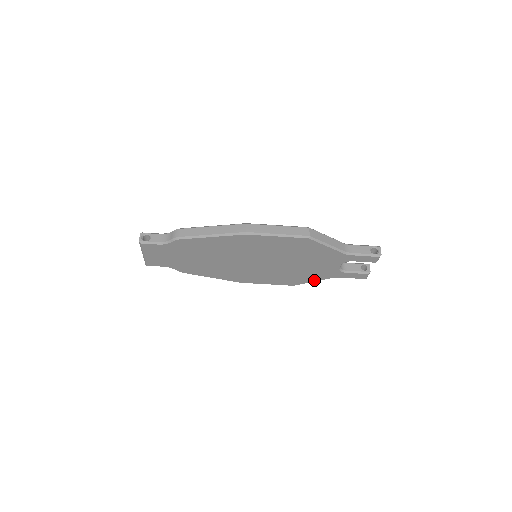
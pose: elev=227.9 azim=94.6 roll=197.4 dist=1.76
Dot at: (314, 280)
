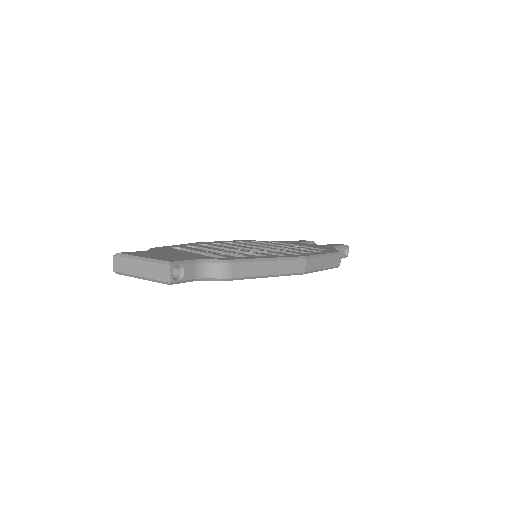
Dot at: occluded
